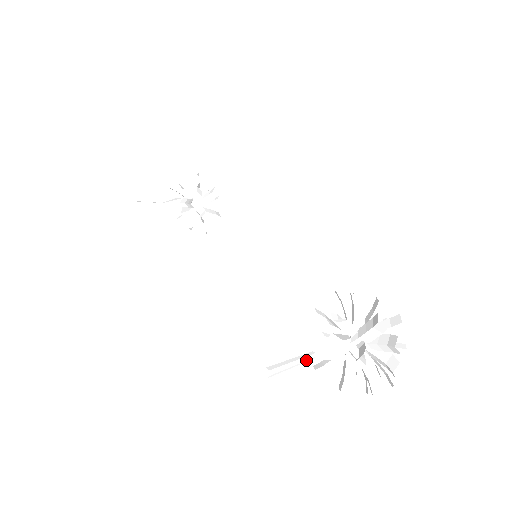
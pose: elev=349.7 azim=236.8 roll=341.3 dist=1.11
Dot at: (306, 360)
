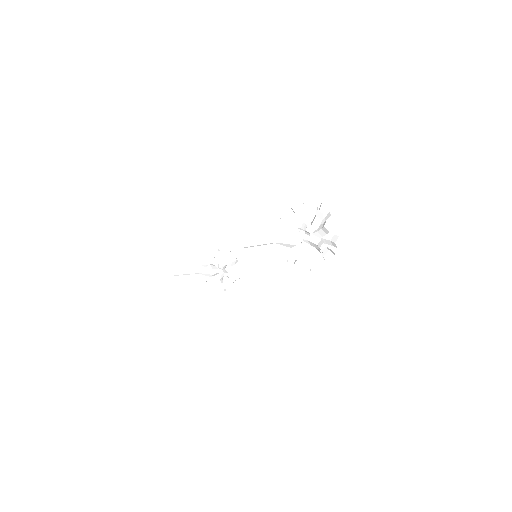
Dot at: (269, 241)
